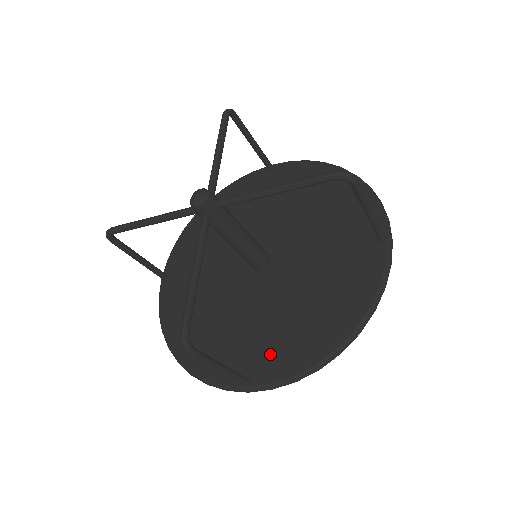
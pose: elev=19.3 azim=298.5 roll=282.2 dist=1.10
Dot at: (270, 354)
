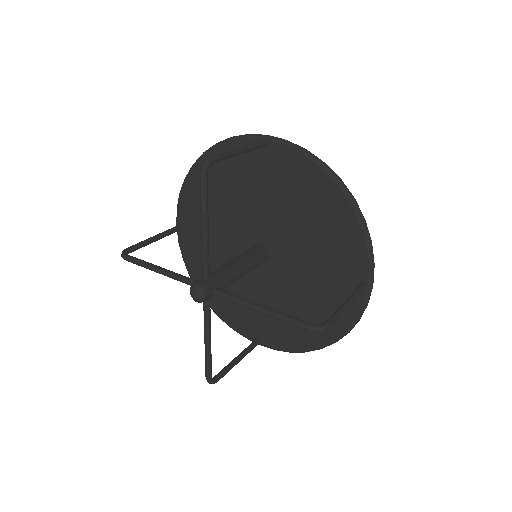
Dot at: (272, 330)
